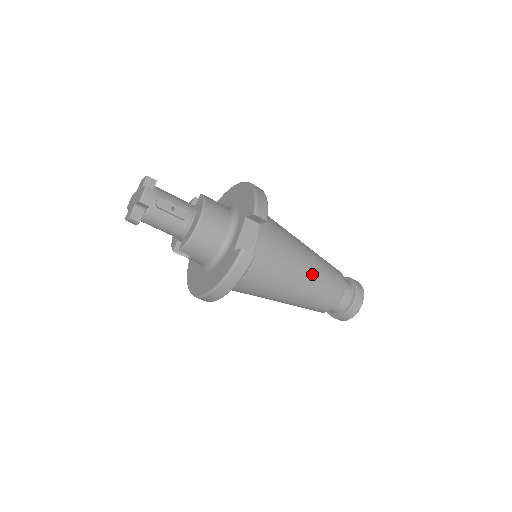
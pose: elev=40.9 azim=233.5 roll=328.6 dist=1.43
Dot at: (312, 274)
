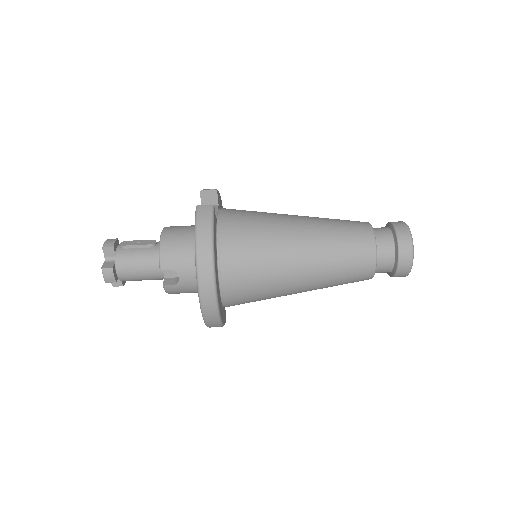
Dot at: (312, 221)
